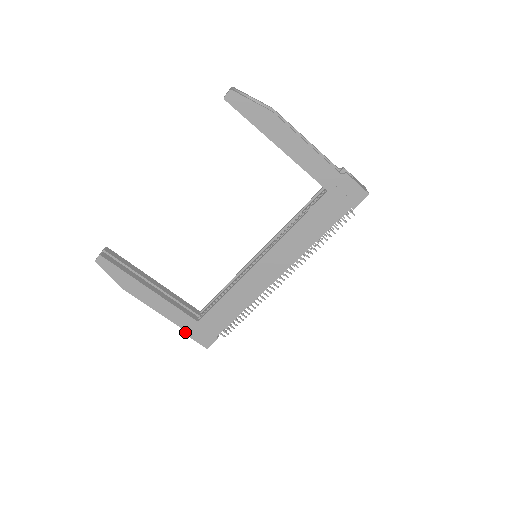
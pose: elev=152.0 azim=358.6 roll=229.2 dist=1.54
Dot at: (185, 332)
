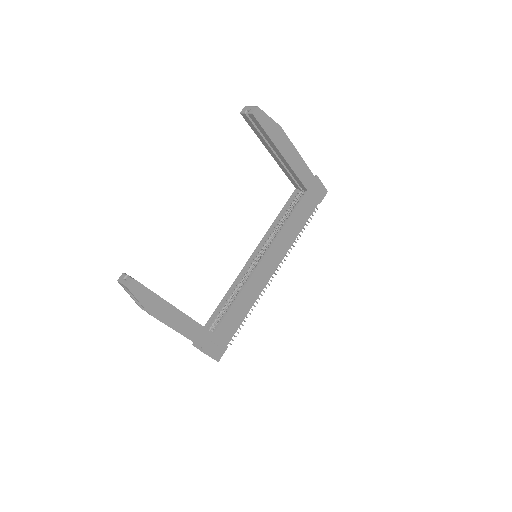
Dot at: occluded
